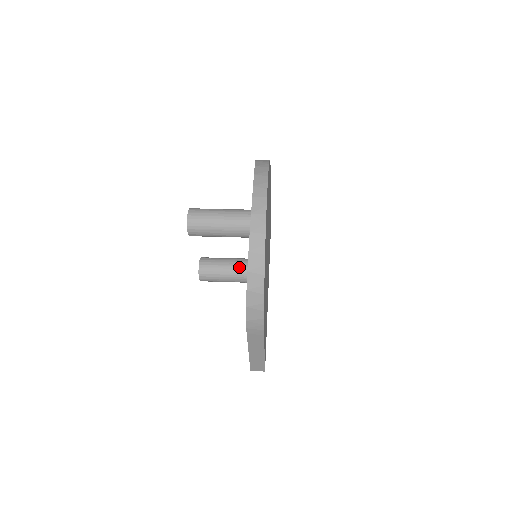
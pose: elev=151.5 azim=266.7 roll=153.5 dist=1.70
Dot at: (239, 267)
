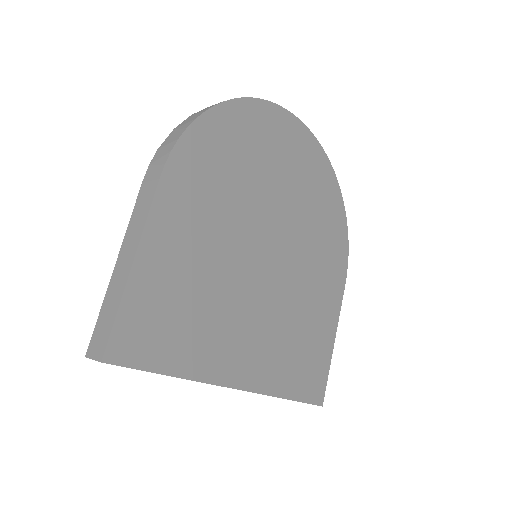
Dot at: occluded
